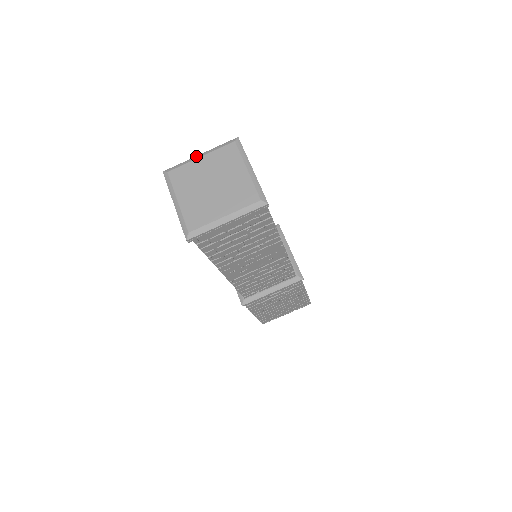
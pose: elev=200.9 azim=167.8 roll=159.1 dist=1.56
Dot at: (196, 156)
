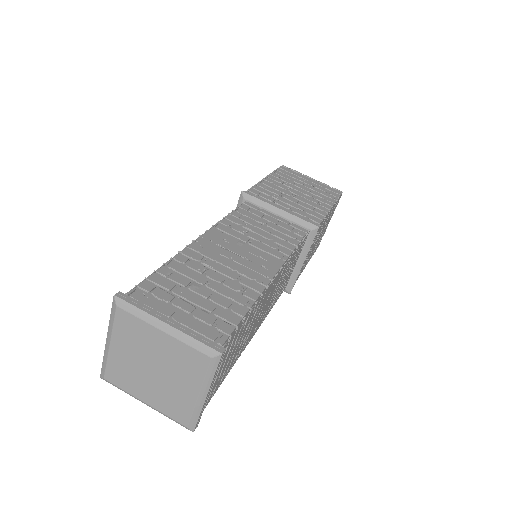
Dot at: (105, 344)
